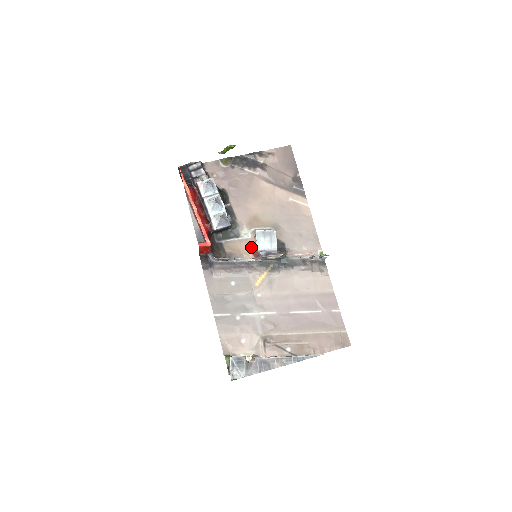
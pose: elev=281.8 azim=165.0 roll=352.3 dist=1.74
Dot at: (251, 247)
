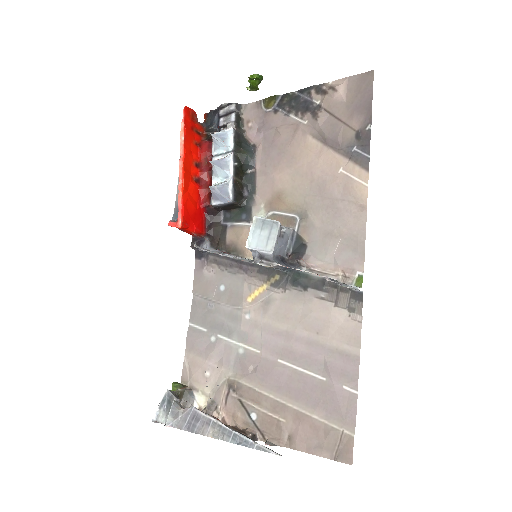
Dot at: occluded
